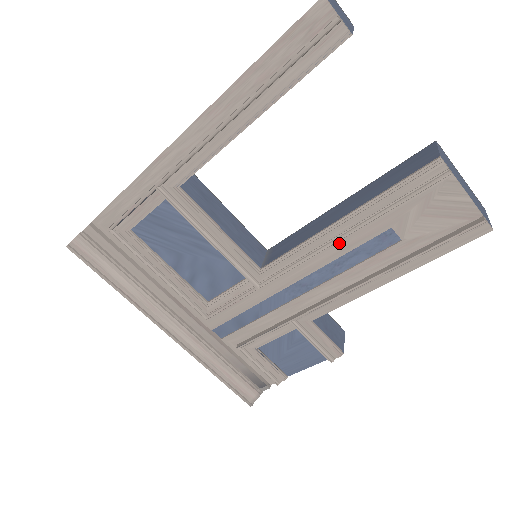
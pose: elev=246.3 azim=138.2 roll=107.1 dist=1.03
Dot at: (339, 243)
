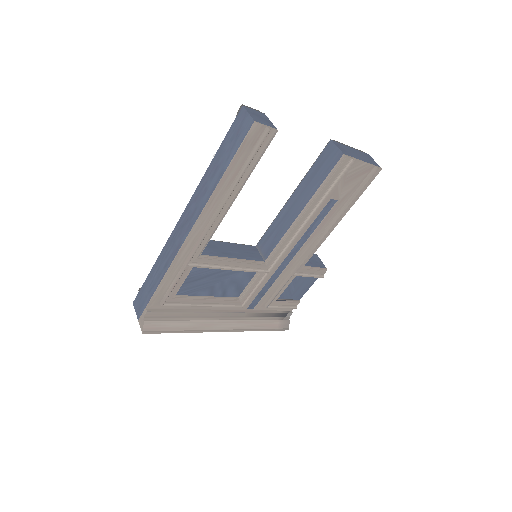
Dot at: occluded
